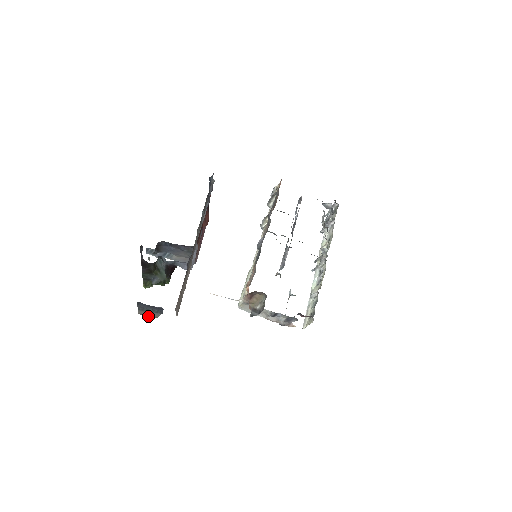
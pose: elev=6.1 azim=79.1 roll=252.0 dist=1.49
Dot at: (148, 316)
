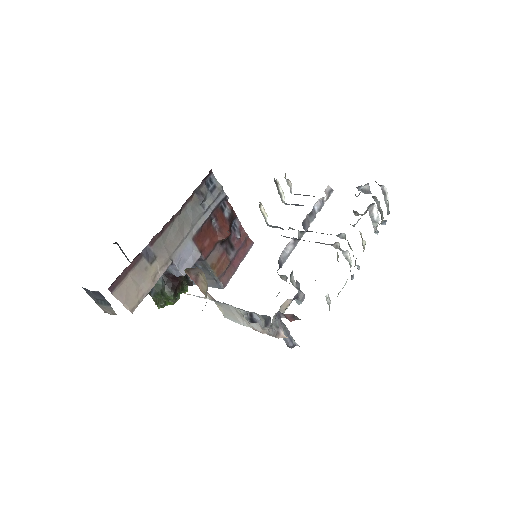
Dot at: (110, 314)
